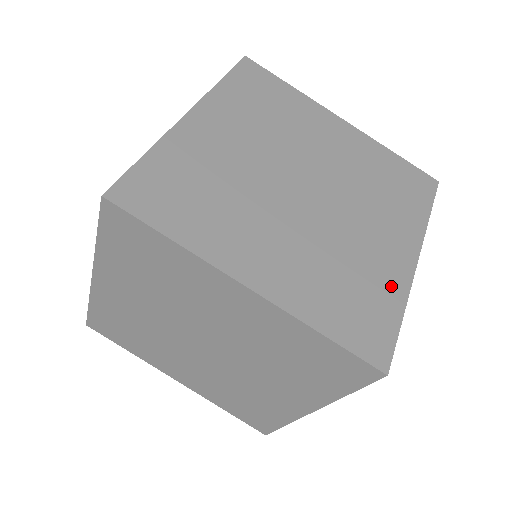
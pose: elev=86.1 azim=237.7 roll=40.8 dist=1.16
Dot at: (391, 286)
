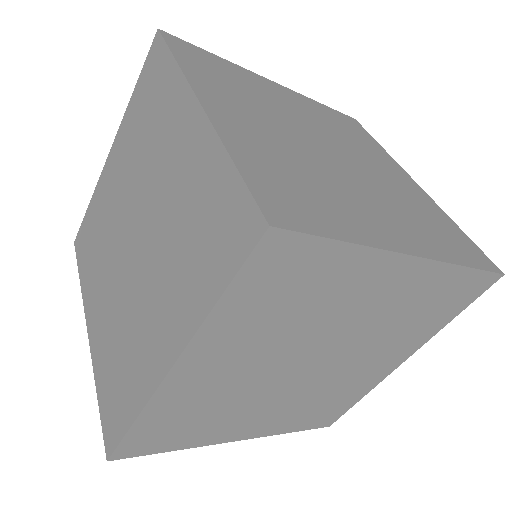
Dot at: (358, 227)
